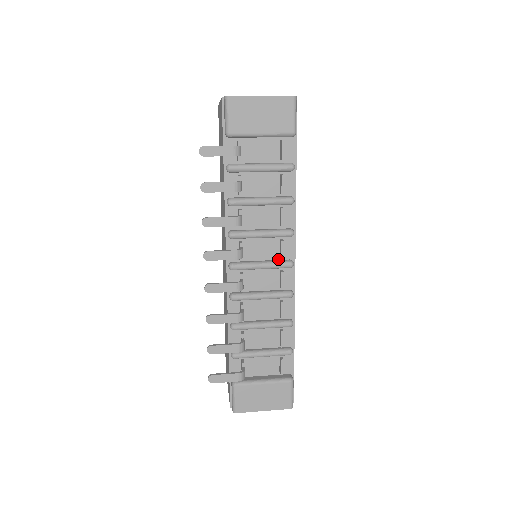
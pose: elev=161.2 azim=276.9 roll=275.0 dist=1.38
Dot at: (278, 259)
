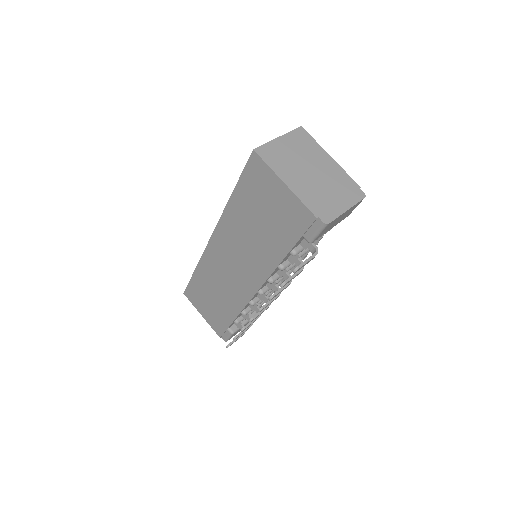
Dot at: occluded
